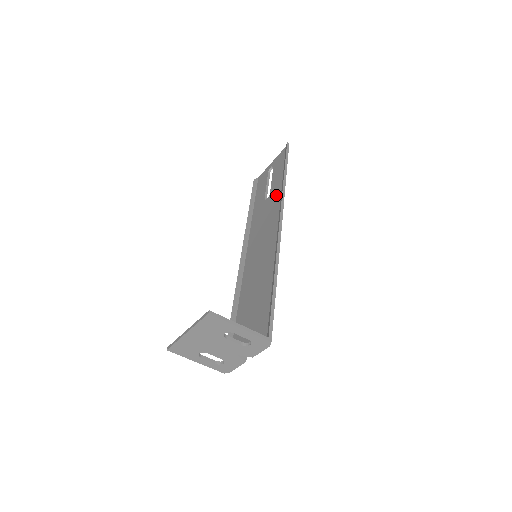
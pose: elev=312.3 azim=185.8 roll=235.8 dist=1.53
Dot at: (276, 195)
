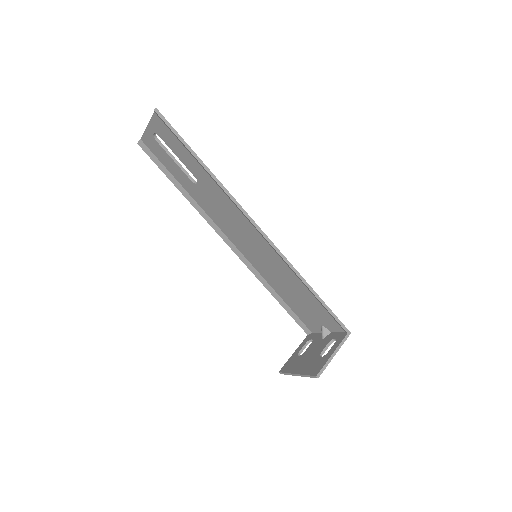
Dot at: (213, 187)
